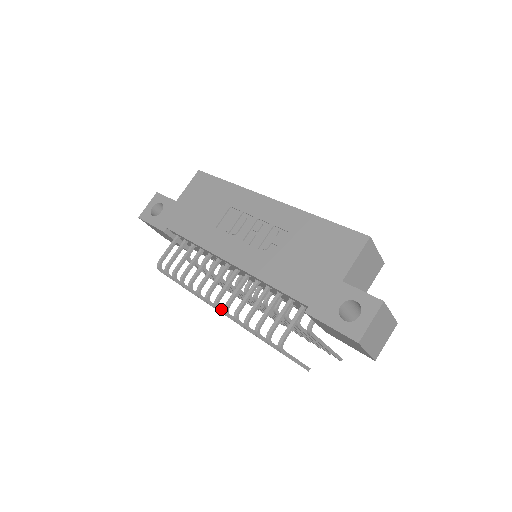
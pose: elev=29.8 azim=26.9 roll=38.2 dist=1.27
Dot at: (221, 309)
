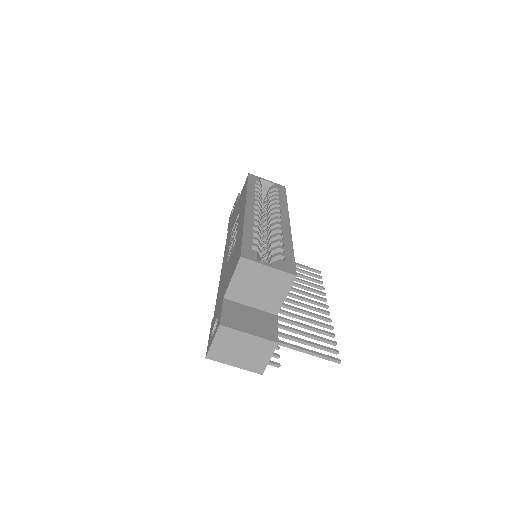
Dot at: occluded
